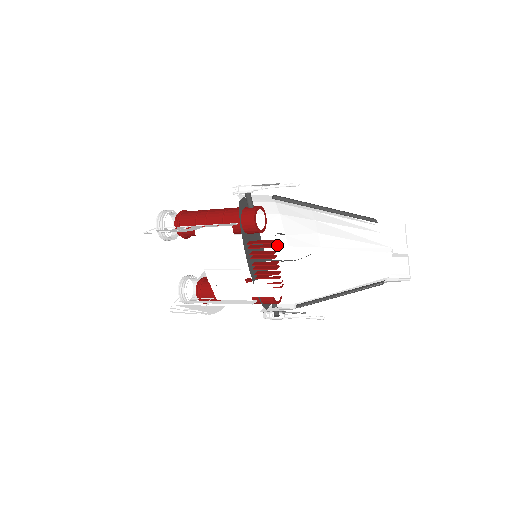
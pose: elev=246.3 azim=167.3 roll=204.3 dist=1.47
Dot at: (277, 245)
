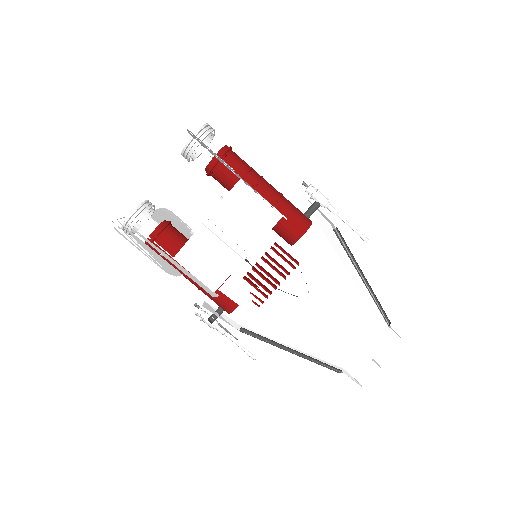
Dot at: occluded
